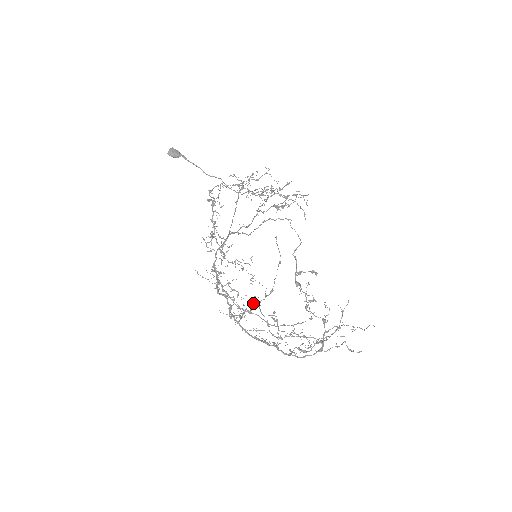
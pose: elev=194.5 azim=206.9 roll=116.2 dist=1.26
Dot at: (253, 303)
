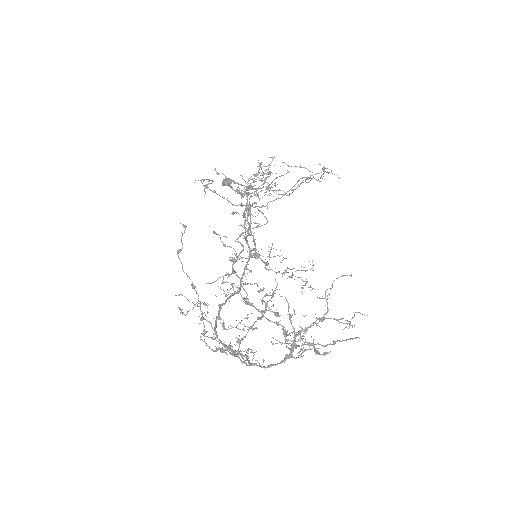
Dot at: occluded
